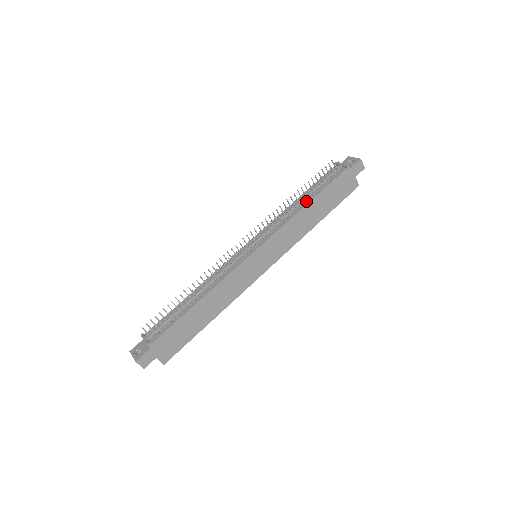
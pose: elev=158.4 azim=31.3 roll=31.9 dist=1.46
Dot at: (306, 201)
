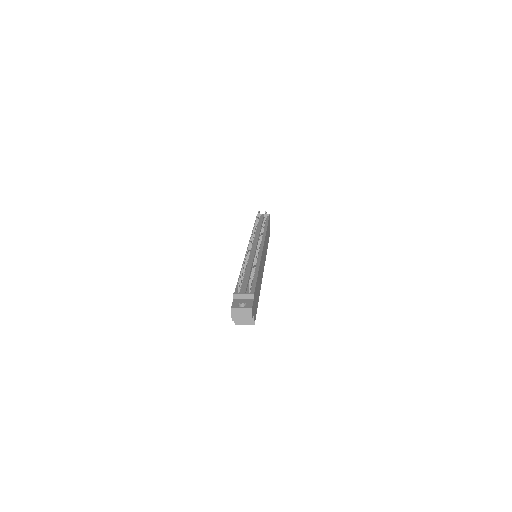
Dot at: (264, 227)
